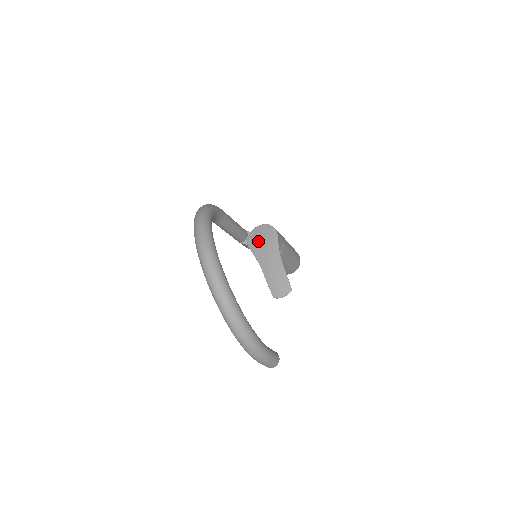
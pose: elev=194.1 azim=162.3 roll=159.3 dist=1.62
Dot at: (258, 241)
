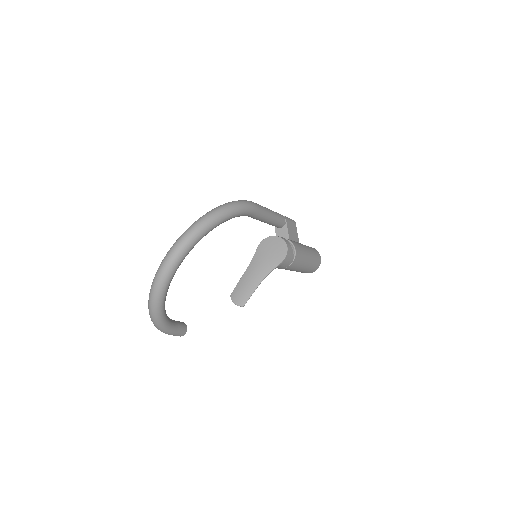
Dot at: (267, 249)
